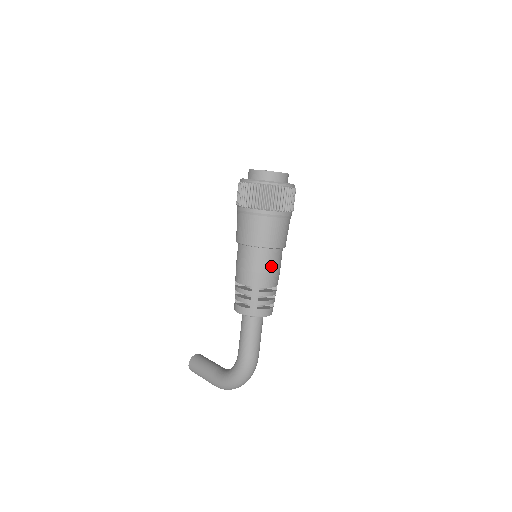
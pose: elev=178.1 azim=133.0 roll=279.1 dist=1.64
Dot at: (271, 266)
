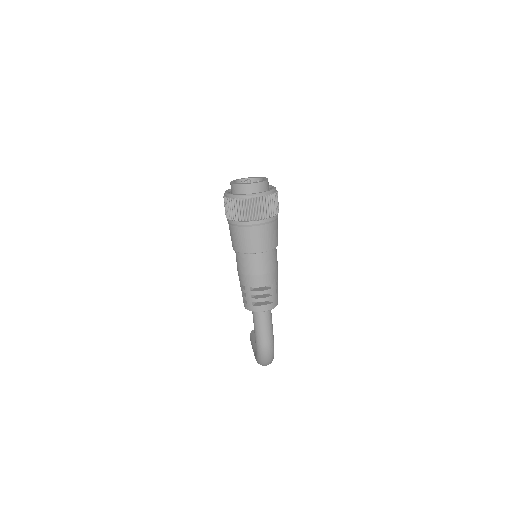
Dot at: (256, 269)
